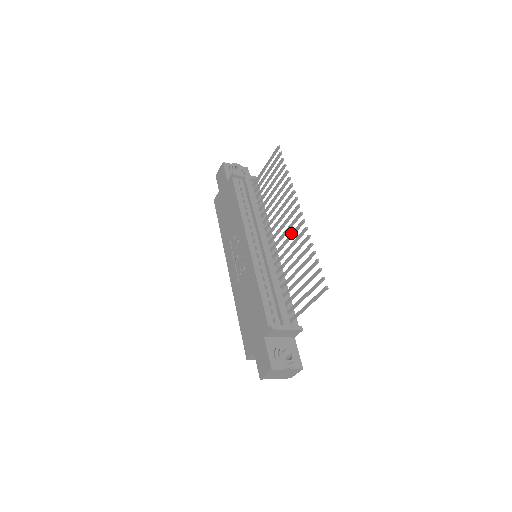
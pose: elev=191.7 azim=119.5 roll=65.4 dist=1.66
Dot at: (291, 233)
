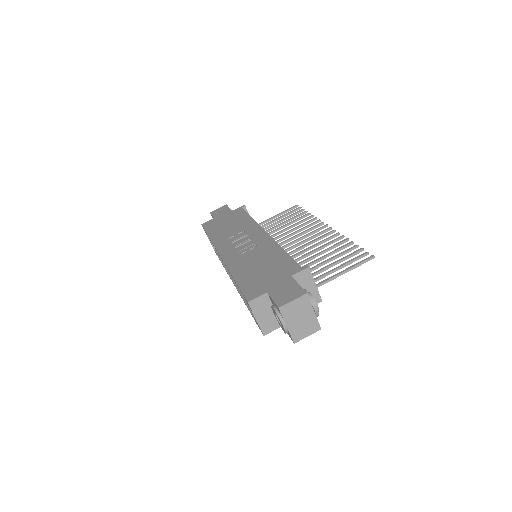
Dot at: (315, 239)
